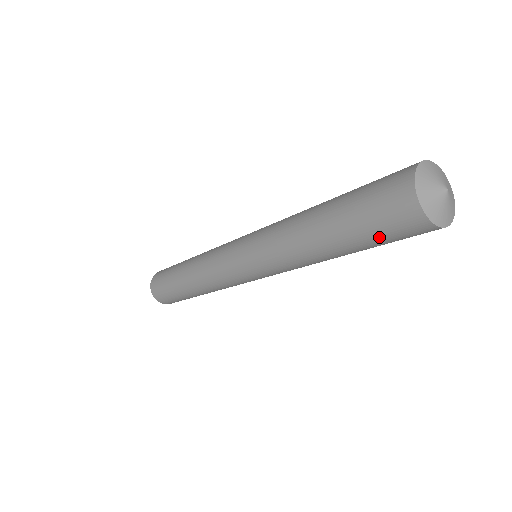
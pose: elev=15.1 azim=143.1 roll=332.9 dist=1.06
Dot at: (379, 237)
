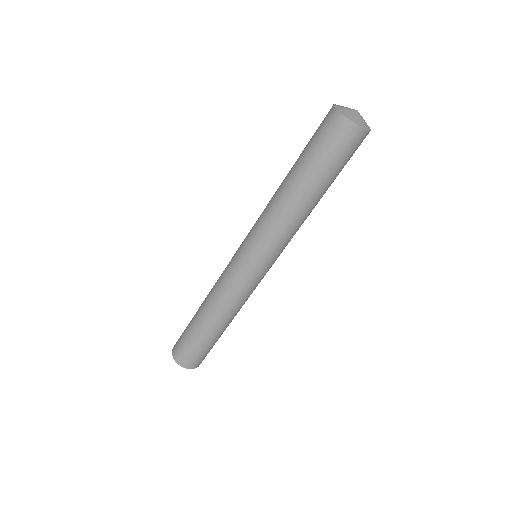
Dot at: (322, 151)
